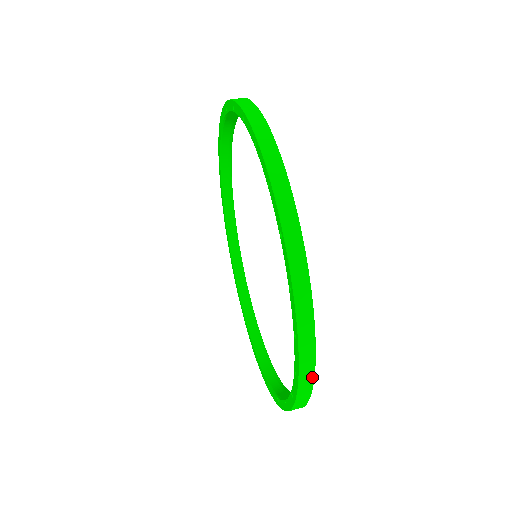
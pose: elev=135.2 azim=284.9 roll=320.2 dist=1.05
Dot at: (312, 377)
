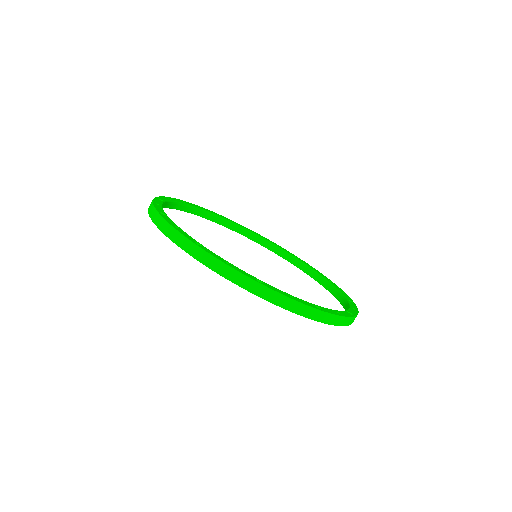
Dot at: occluded
